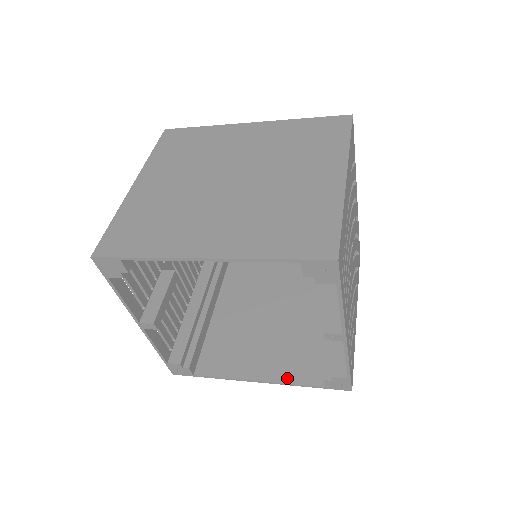
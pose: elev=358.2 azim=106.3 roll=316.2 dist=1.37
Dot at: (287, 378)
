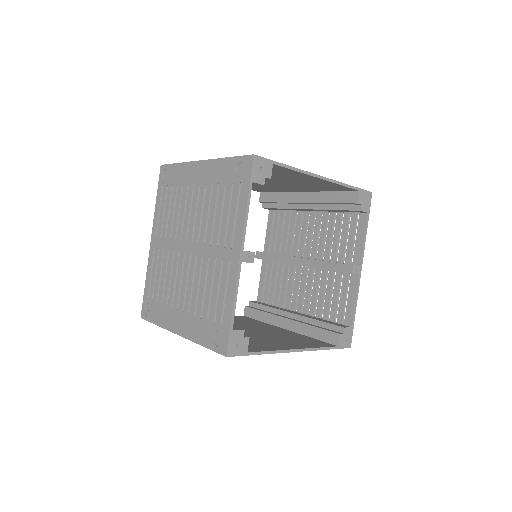
Dot at: (312, 346)
